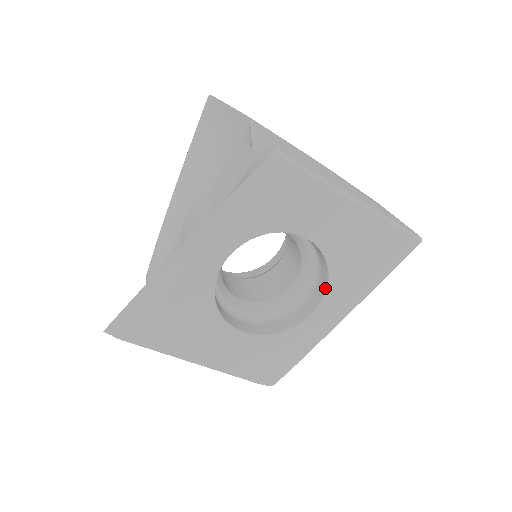
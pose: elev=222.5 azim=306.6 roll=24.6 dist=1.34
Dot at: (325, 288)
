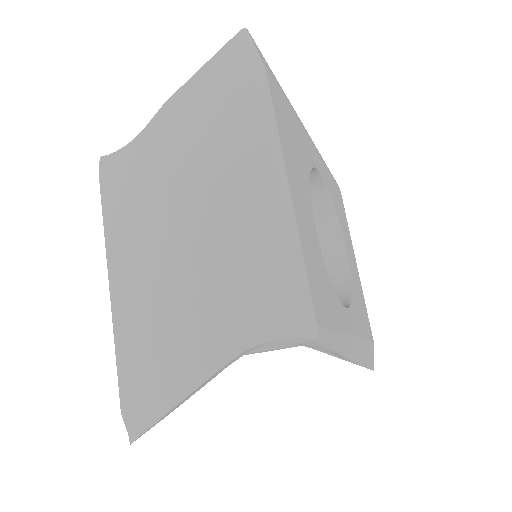
Dot at: (348, 302)
